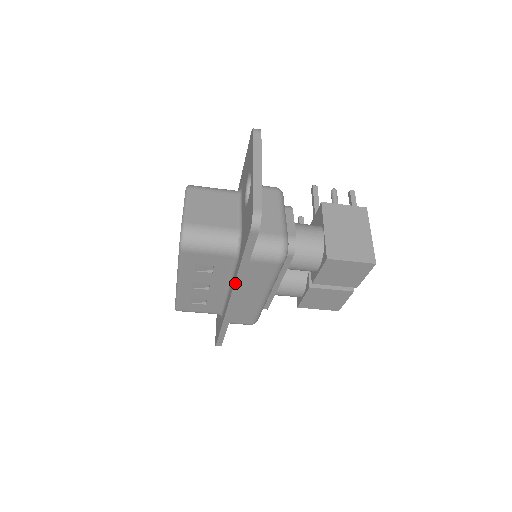
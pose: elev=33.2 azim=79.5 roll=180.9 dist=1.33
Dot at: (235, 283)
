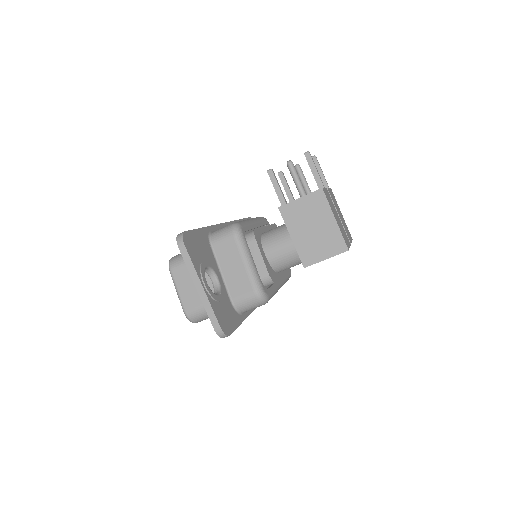
Dot at: occluded
